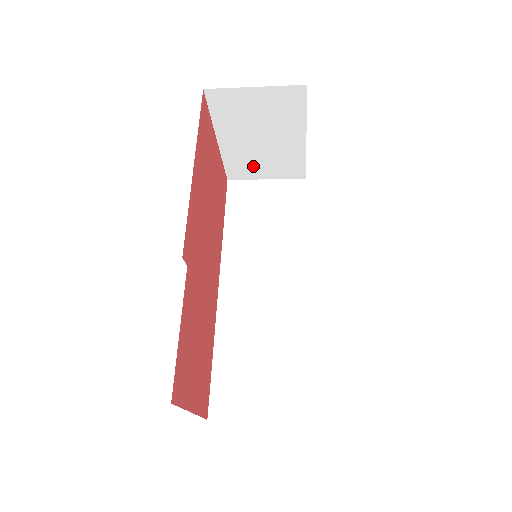
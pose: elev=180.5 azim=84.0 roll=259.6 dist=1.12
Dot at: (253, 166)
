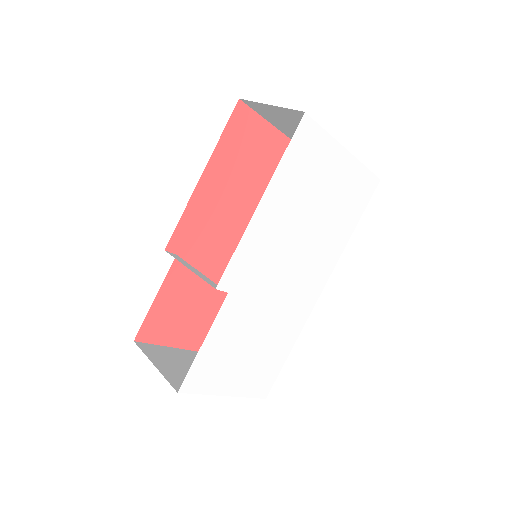
Dot at: occluded
